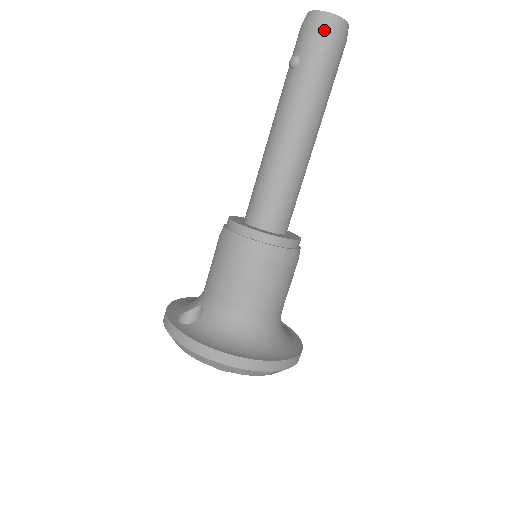
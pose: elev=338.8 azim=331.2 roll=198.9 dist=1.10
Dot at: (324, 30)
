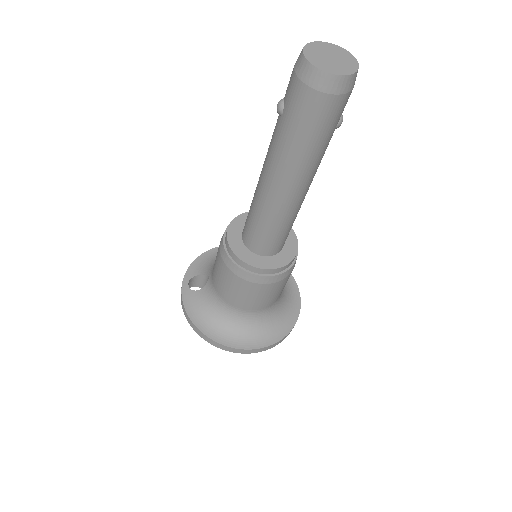
Dot at: (306, 88)
